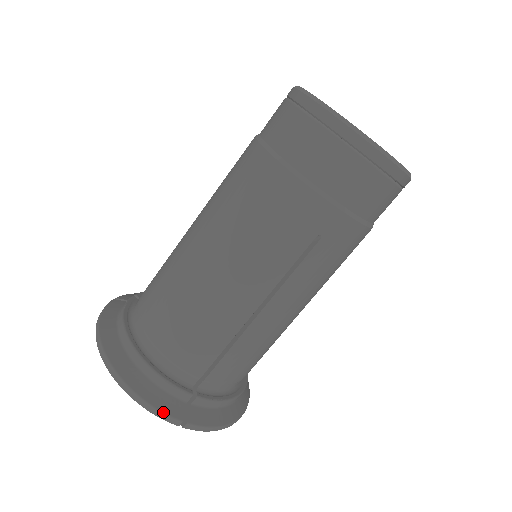
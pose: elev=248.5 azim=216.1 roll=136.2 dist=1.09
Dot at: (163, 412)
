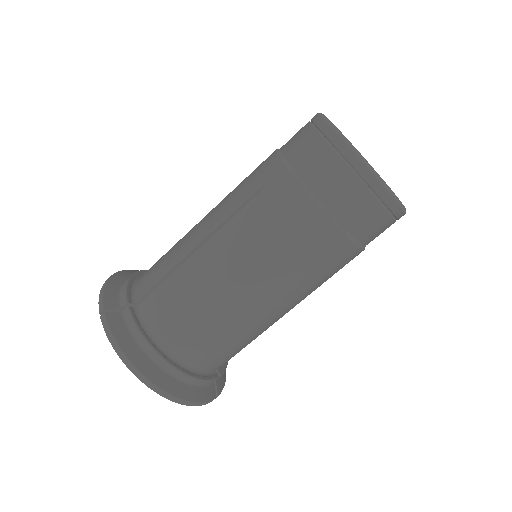
Dot at: (208, 401)
